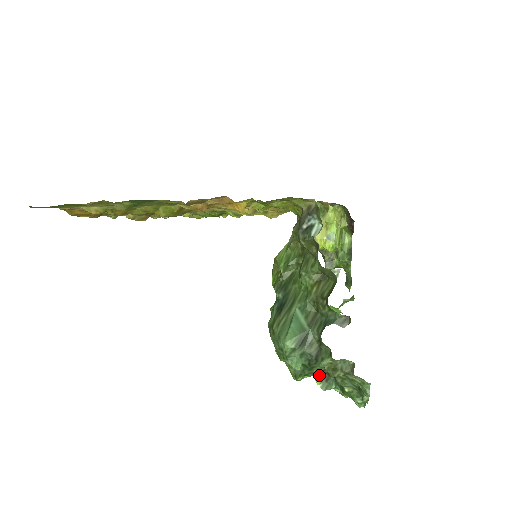
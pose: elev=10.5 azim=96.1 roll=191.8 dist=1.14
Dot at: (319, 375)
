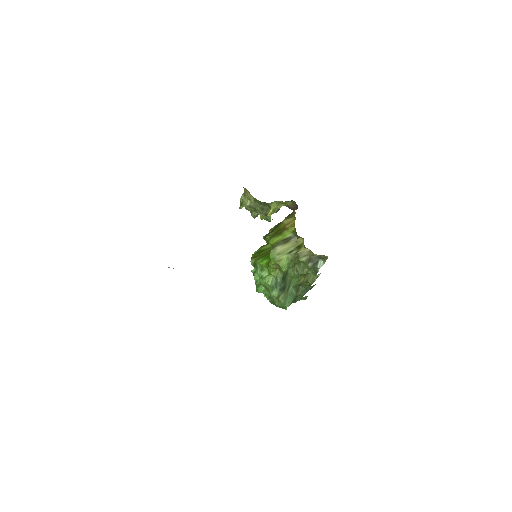
Dot at: occluded
